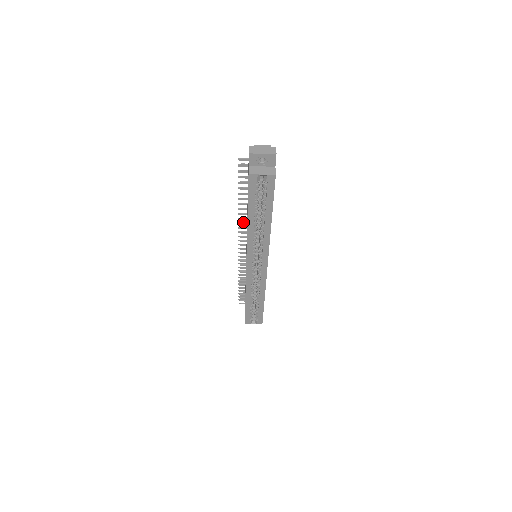
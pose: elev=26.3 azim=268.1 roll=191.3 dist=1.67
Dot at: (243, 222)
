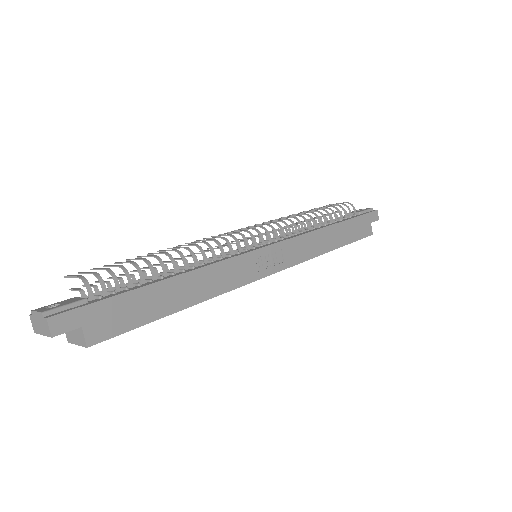
Dot at: (198, 240)
